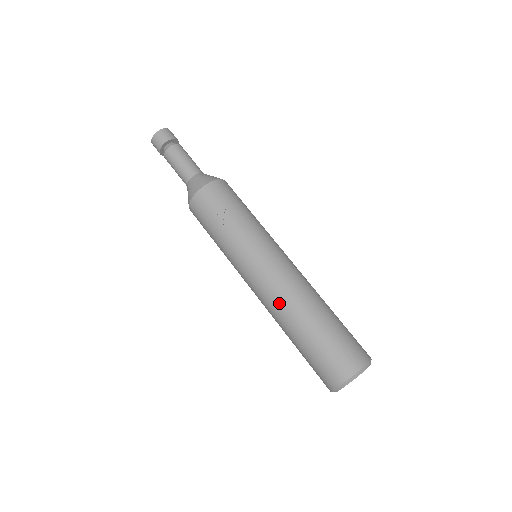
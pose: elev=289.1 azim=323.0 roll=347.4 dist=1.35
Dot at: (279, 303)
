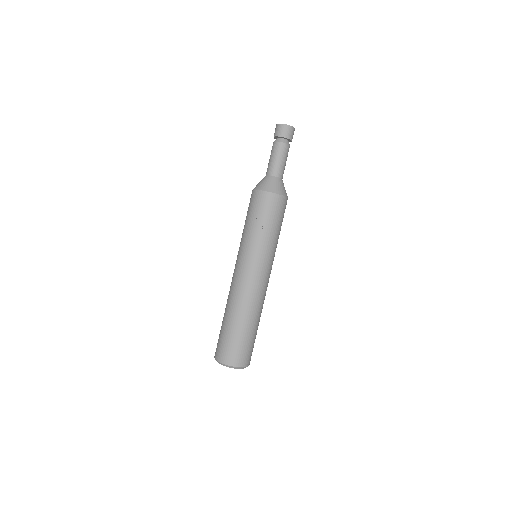
Dot at: (236, 296)
